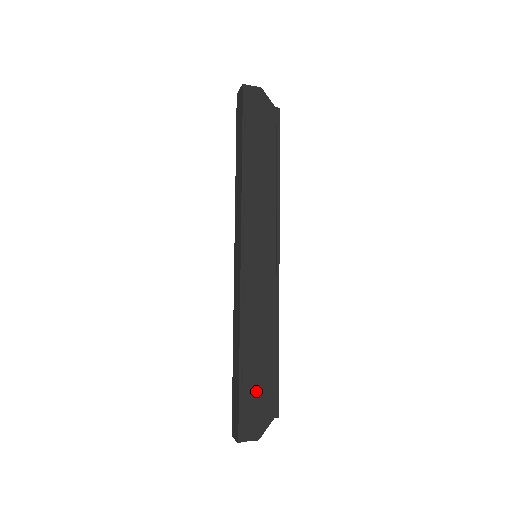
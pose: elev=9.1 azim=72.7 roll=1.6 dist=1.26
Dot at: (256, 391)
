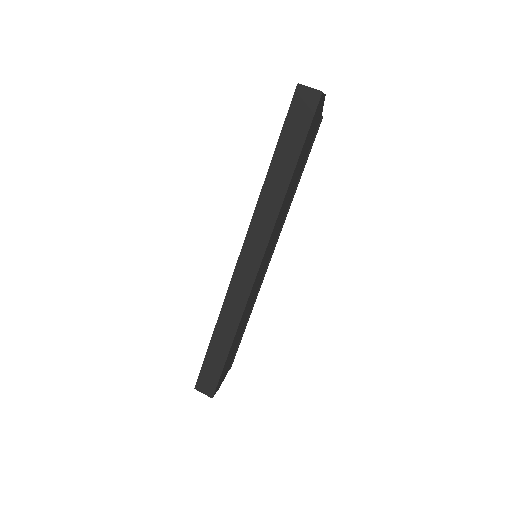
Dot at: (229, 360)
